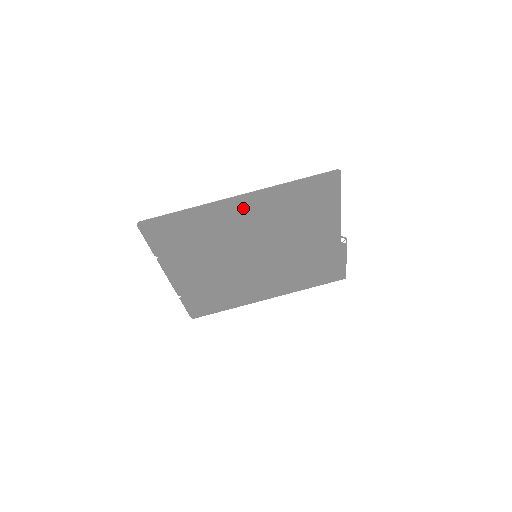
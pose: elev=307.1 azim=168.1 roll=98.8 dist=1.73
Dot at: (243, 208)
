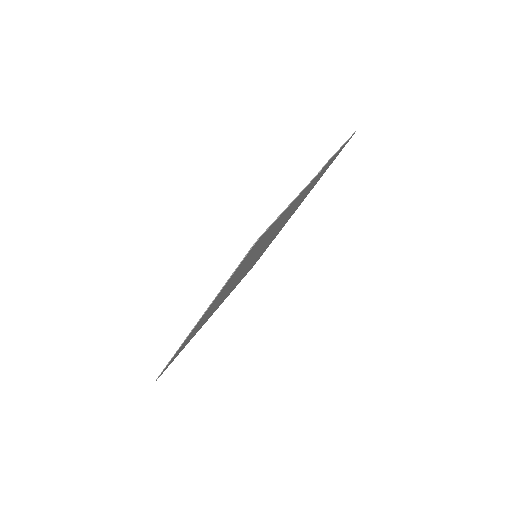
Dot at: occluded
